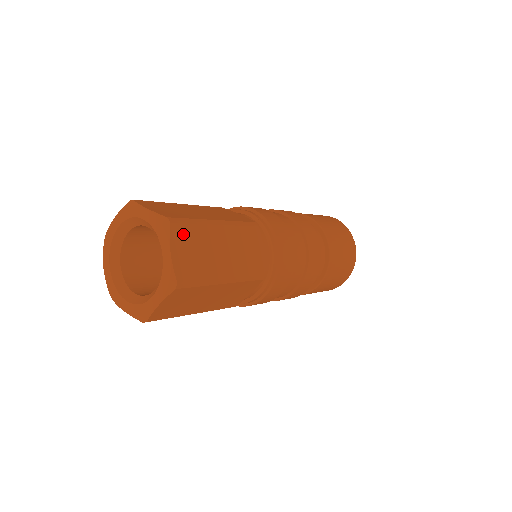
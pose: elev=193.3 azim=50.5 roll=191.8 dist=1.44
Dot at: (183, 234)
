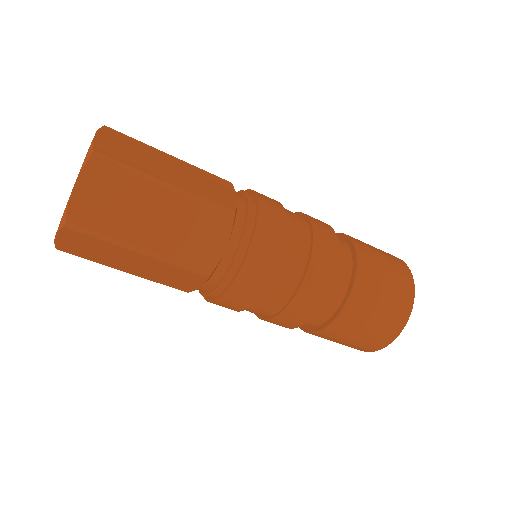
Dot at: (118, 137)
